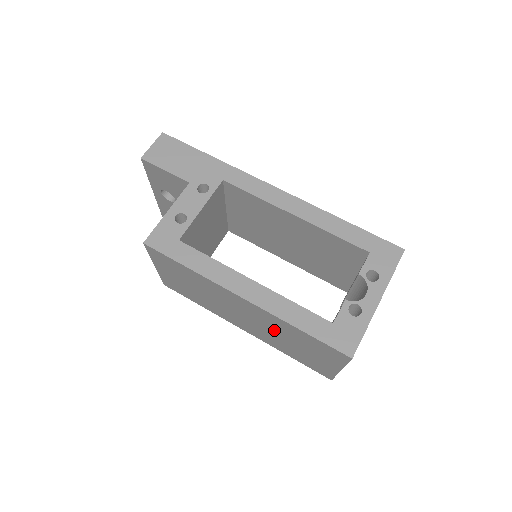
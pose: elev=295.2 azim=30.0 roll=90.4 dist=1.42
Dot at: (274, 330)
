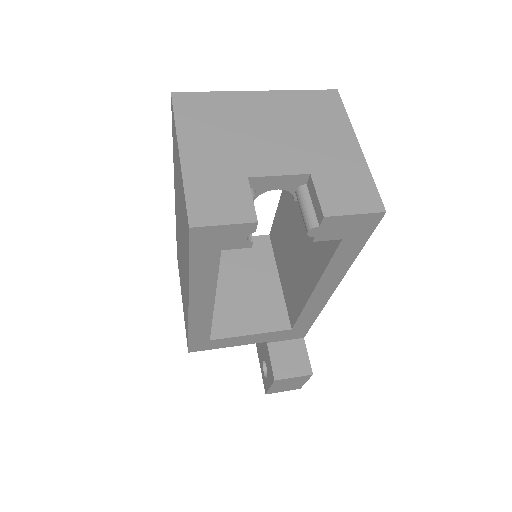
Dot at: (179, 211)
